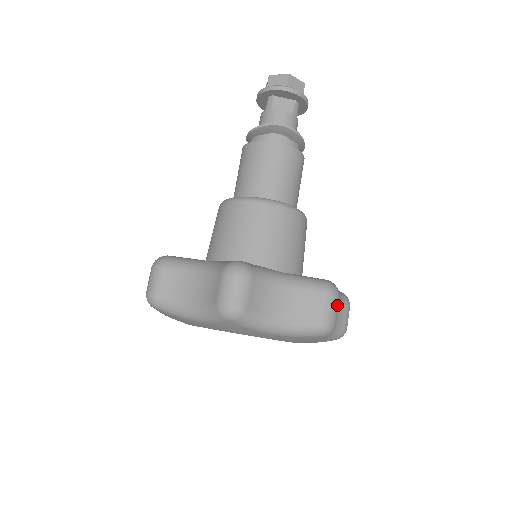
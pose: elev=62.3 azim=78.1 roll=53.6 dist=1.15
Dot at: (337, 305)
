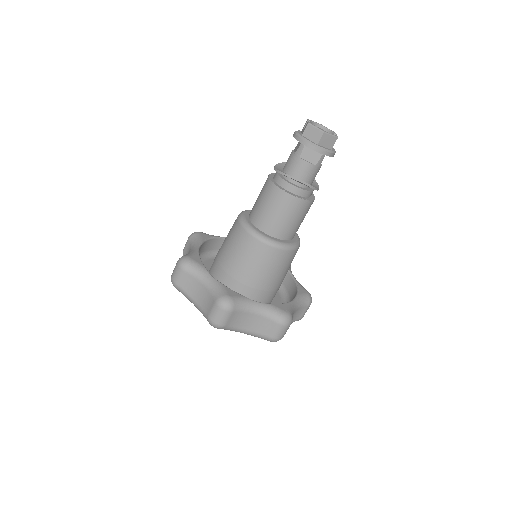
Dot at: occluded
